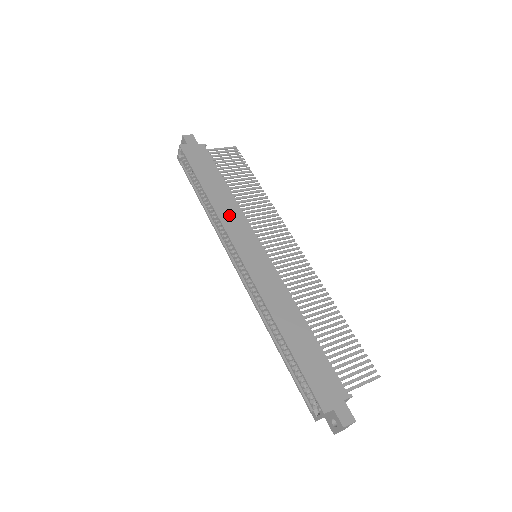
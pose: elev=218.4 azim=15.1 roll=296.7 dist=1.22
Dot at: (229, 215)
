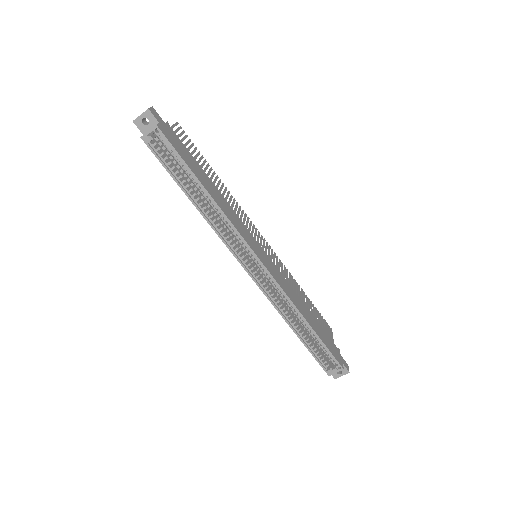
Dot at: (233, 218)
